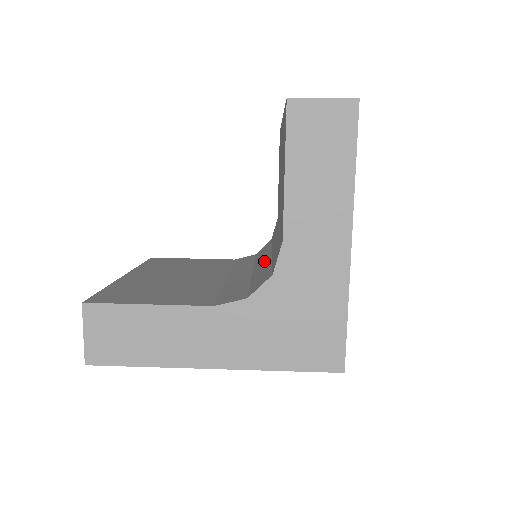
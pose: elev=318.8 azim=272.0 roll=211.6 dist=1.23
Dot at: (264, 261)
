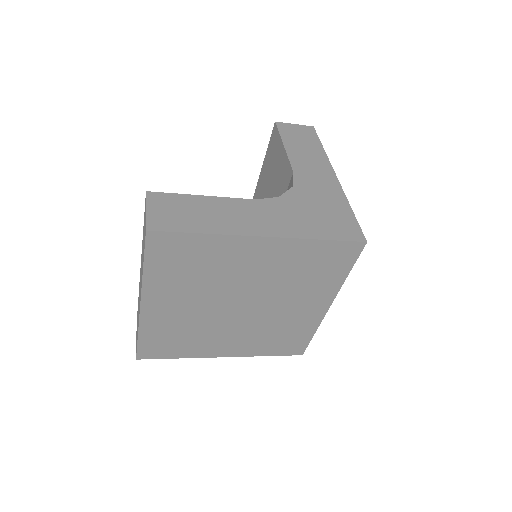
Dot at: occluded
